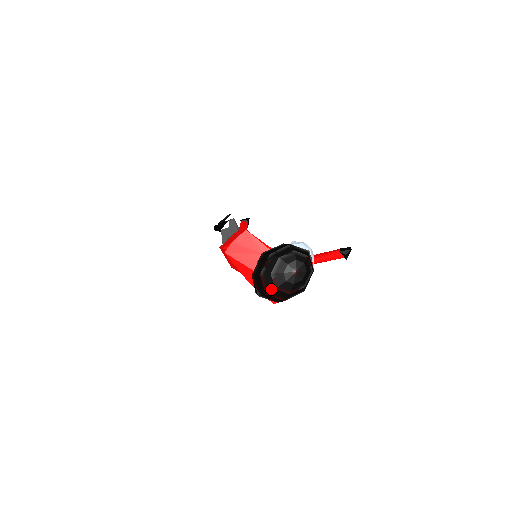
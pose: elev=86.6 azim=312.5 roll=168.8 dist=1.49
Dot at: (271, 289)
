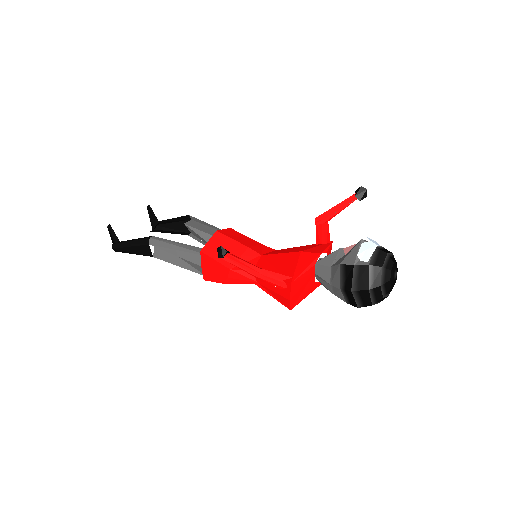
Dot at: occluded
